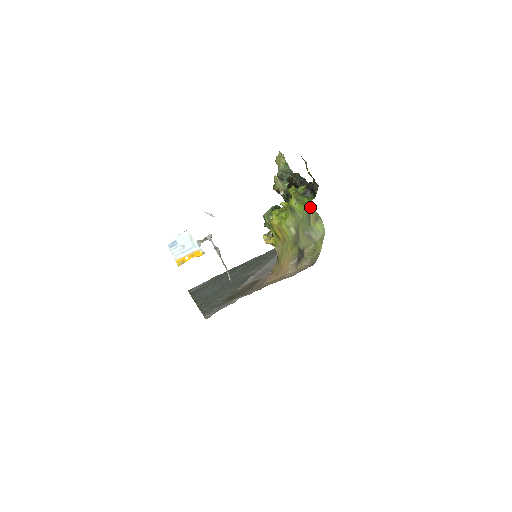
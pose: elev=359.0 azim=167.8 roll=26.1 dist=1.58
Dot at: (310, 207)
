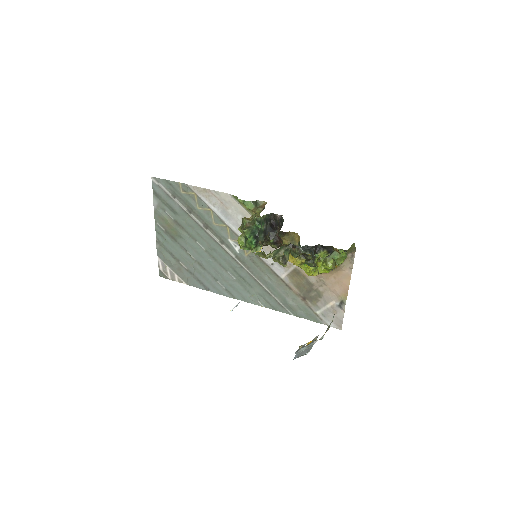
Dot at: occluded
